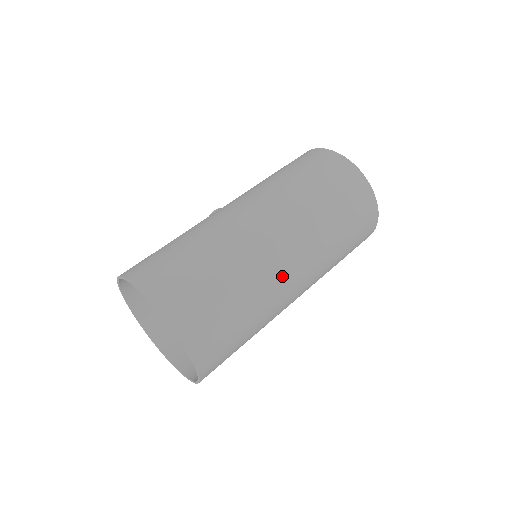
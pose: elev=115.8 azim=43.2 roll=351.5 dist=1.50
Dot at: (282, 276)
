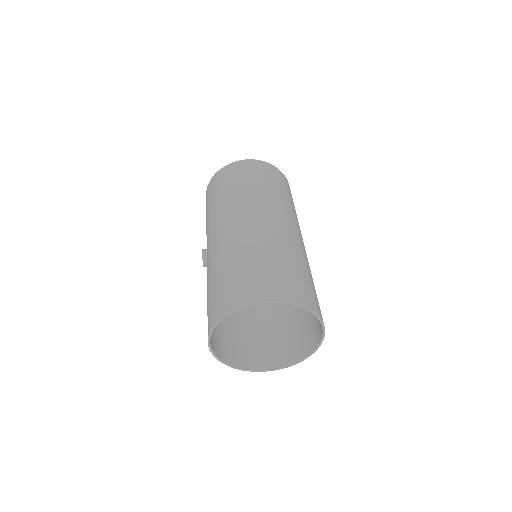
Dot at: (297, 239)
